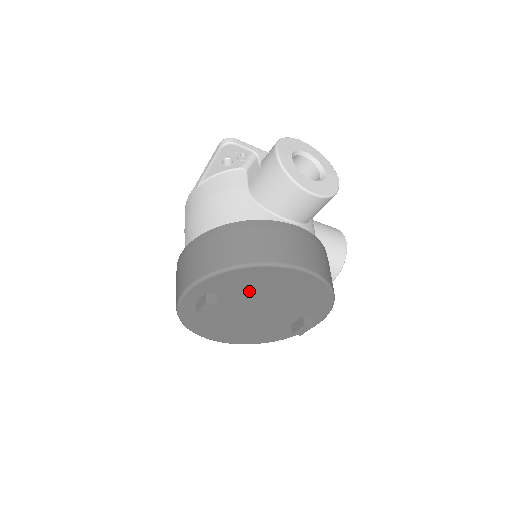
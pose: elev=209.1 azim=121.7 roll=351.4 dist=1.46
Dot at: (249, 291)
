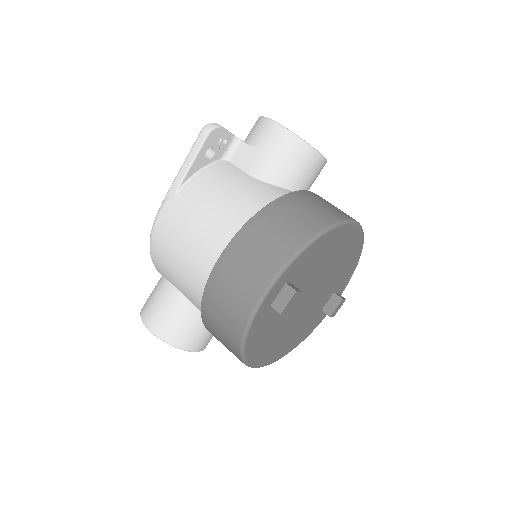
Dot at: (315, 269)
